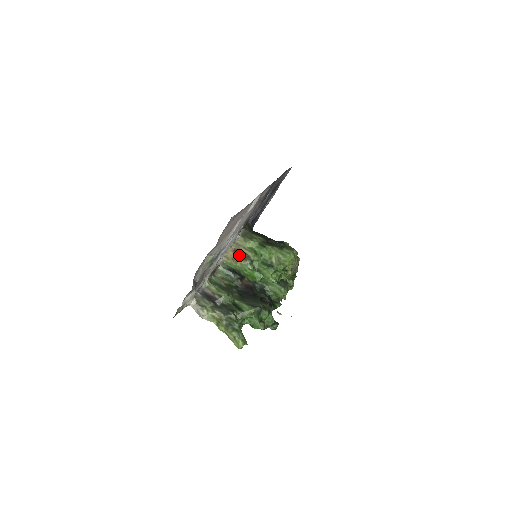
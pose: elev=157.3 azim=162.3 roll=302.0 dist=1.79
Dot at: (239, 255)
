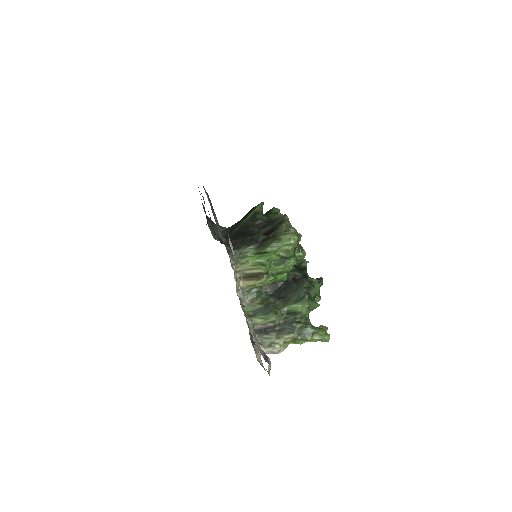
Dot at: (251, 279)
